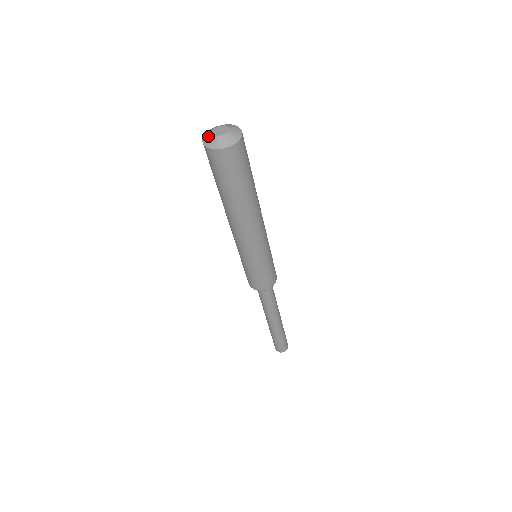
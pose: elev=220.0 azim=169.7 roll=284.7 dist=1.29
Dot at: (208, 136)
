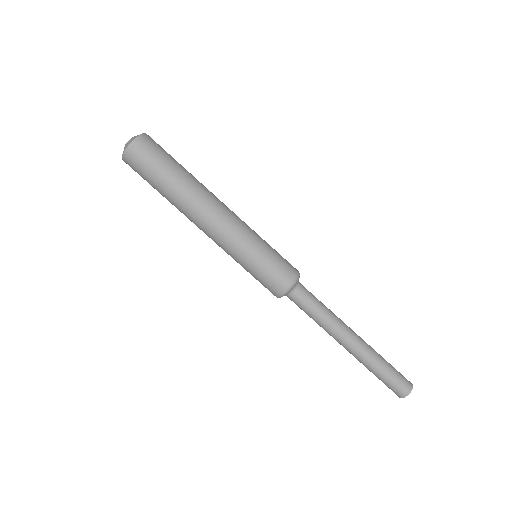
Dot at: (125, 146)
